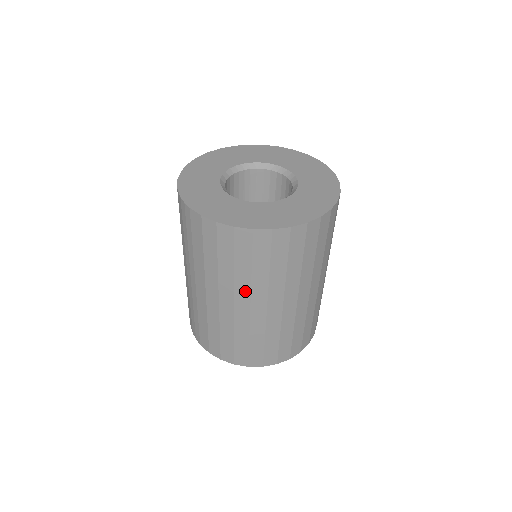
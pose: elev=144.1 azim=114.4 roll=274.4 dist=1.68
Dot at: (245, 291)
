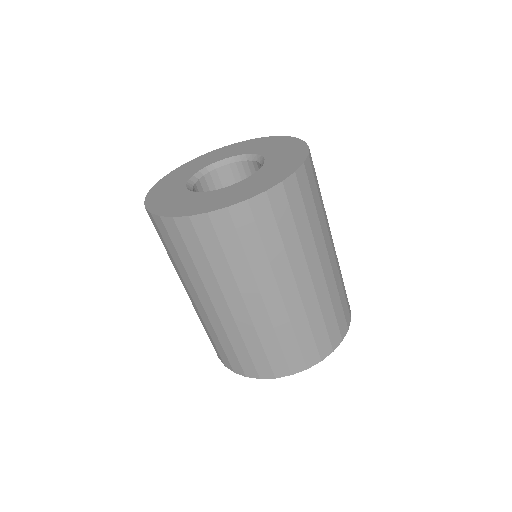
Dot at: (190, 284)
